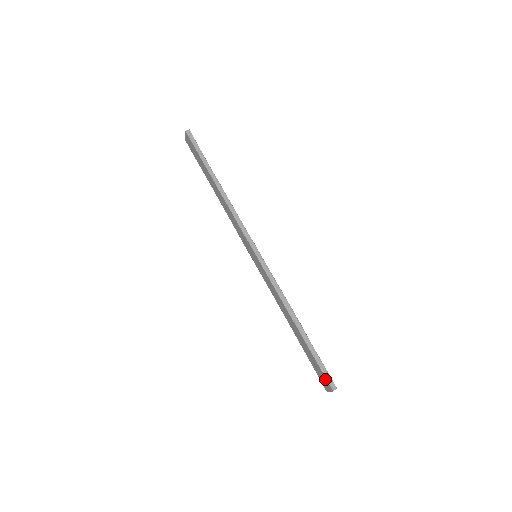
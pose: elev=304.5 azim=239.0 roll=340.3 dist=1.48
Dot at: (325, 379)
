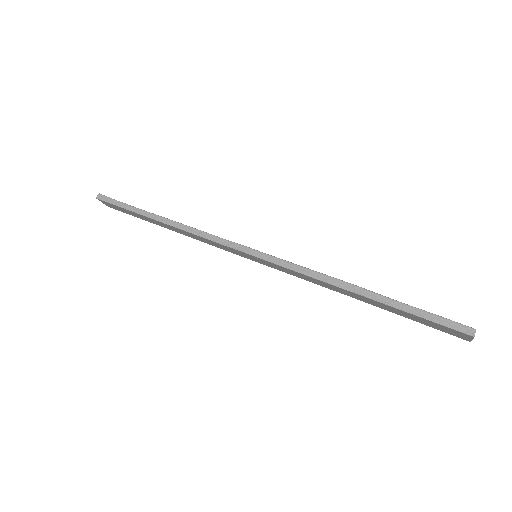
Dot at: (450, 330)
